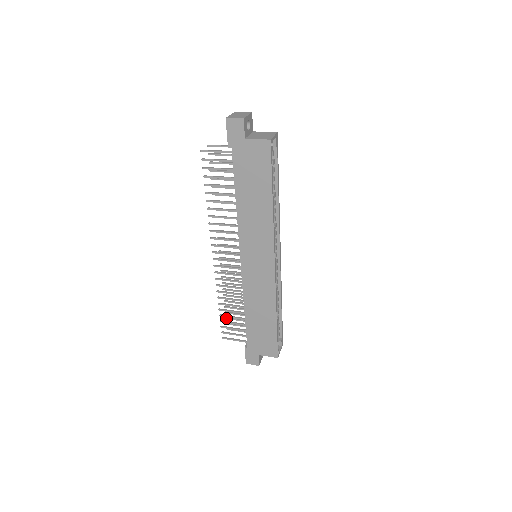
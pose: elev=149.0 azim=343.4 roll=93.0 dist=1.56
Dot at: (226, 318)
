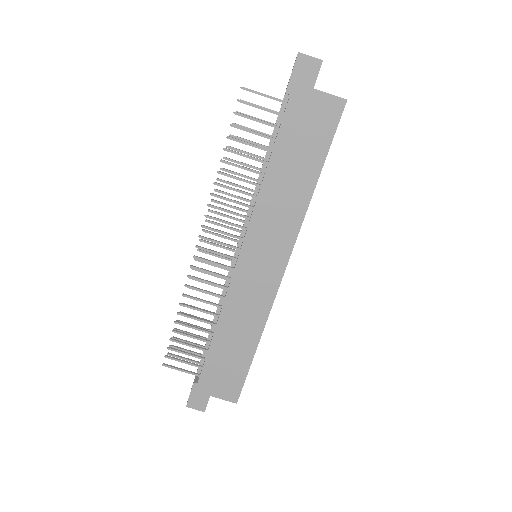
Dot at: (173, 338)
